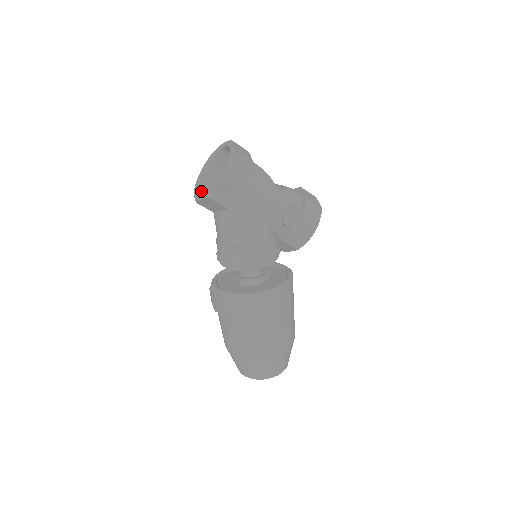
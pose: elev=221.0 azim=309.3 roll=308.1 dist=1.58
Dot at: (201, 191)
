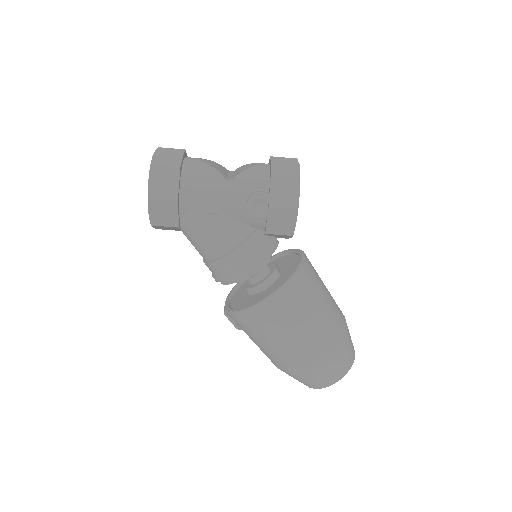
Dot at: occluded
